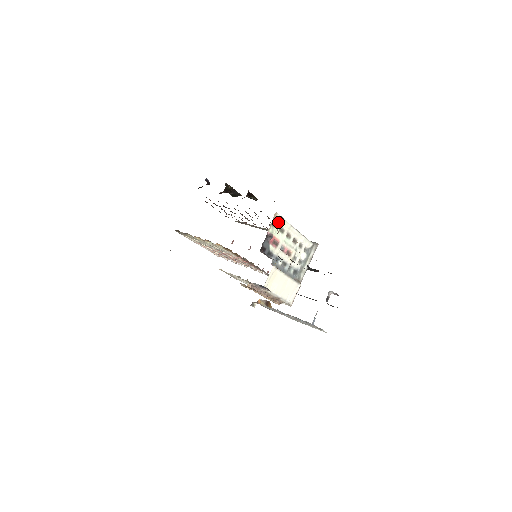
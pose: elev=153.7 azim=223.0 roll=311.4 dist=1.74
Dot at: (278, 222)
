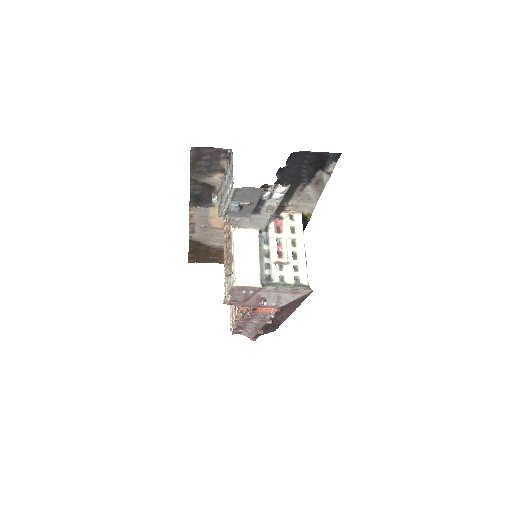
Dot at: (296, 221)
